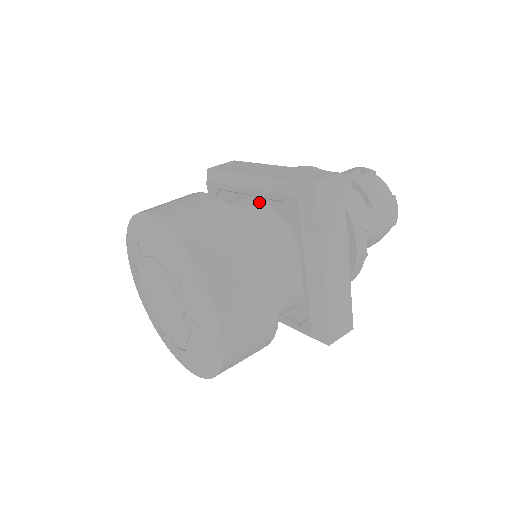
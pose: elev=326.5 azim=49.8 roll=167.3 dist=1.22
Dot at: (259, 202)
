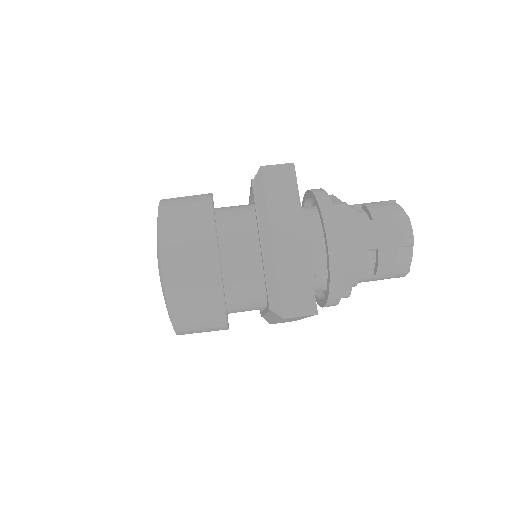
Dot at: occluded
